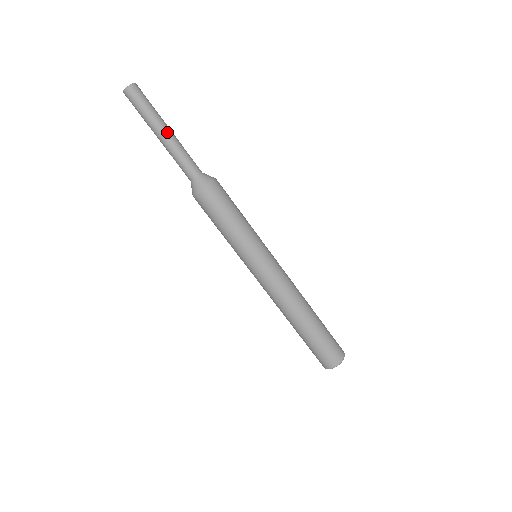
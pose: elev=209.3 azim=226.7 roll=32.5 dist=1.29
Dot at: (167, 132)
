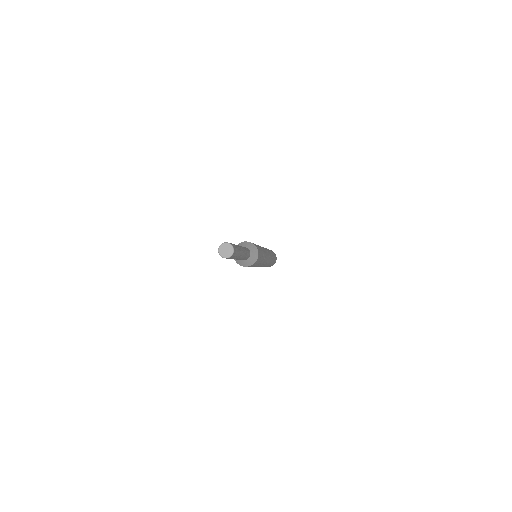
Dot at: (242, 255)
